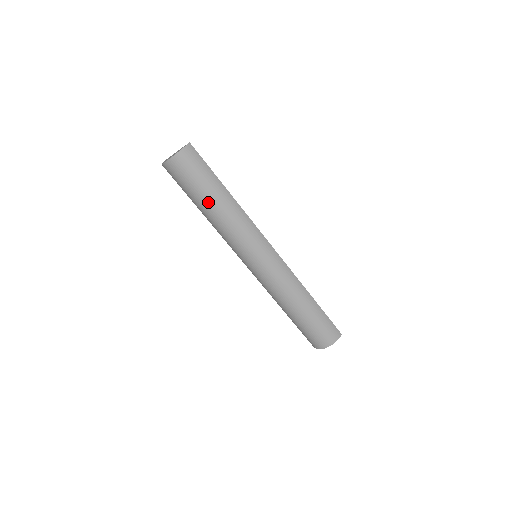
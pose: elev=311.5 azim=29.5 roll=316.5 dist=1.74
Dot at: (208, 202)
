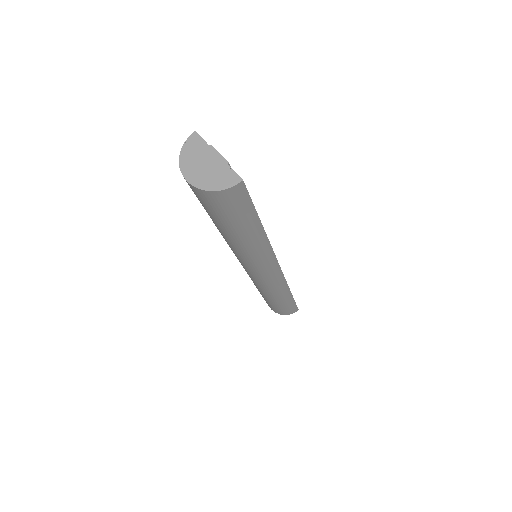
Dot at: (227, 232)
